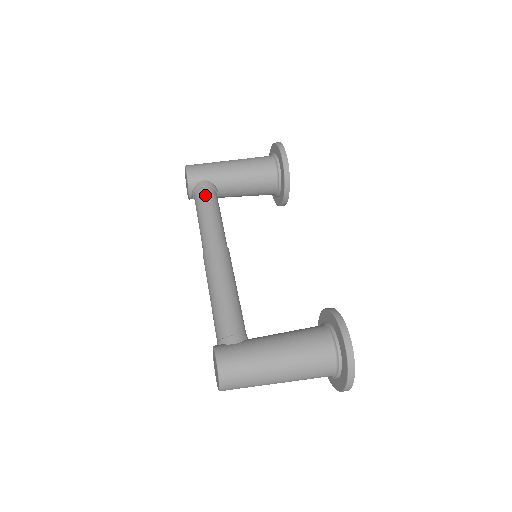
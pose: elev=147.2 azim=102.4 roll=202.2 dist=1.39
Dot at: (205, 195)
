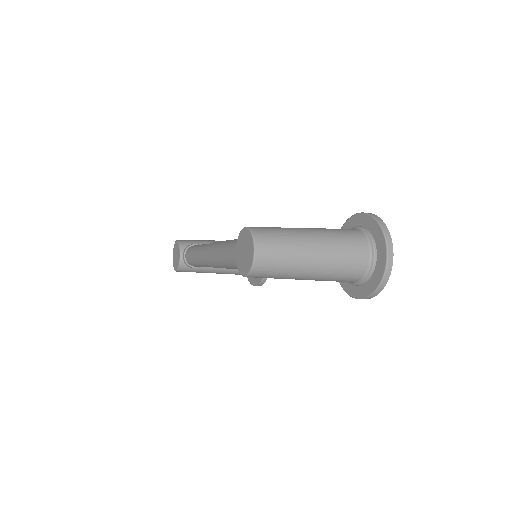
Dot at: occluded
